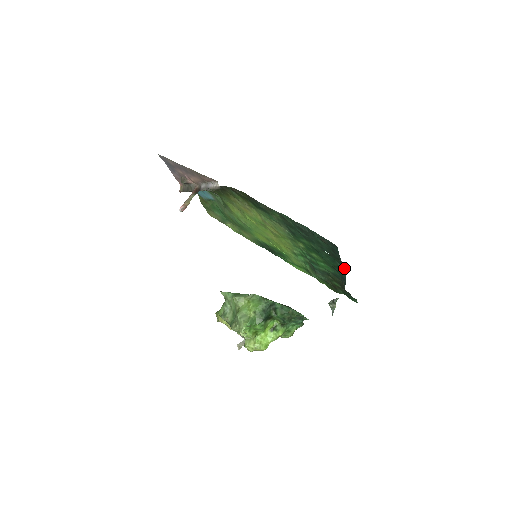
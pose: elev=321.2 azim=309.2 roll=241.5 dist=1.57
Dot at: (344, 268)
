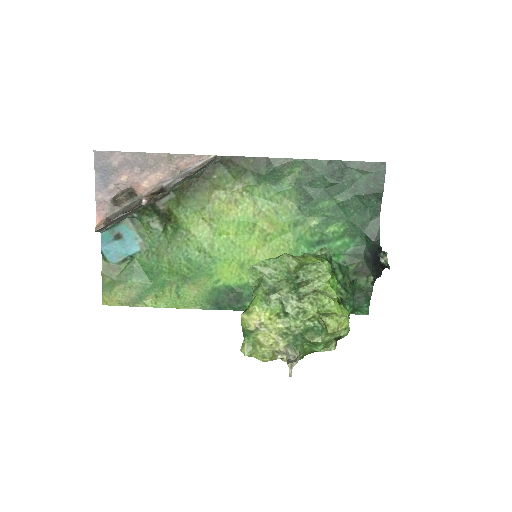
Dot at: (377, 216)
